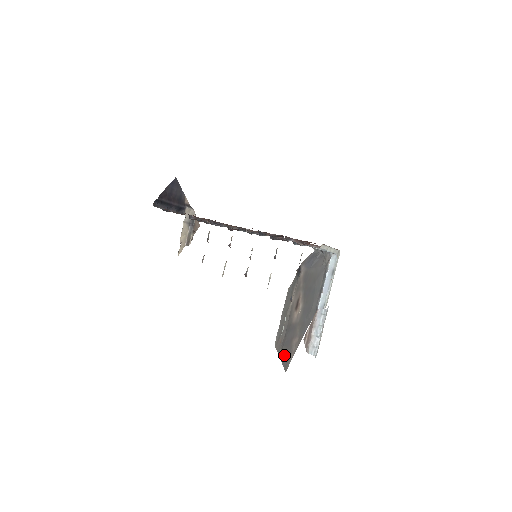
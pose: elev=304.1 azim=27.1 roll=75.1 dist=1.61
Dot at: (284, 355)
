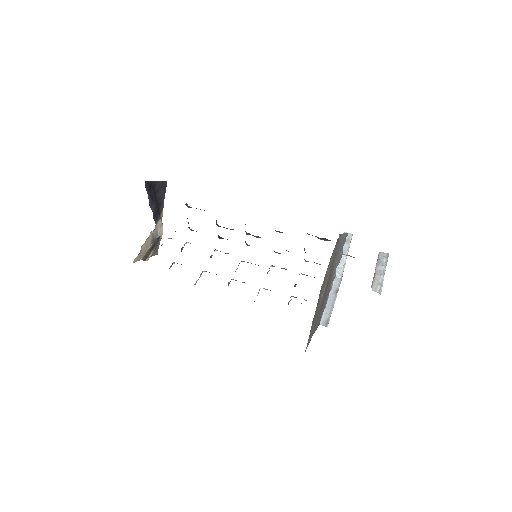
Dot at: (312, 325)
